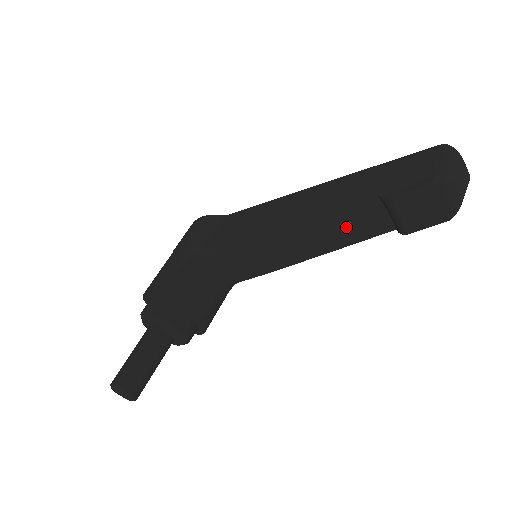
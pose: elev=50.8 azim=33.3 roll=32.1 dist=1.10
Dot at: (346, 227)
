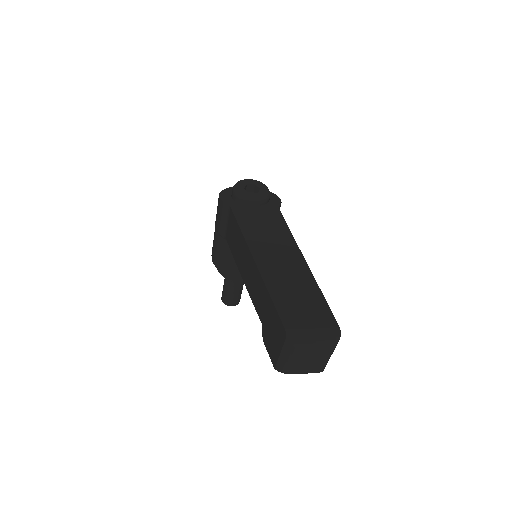
Dot at: occluded
